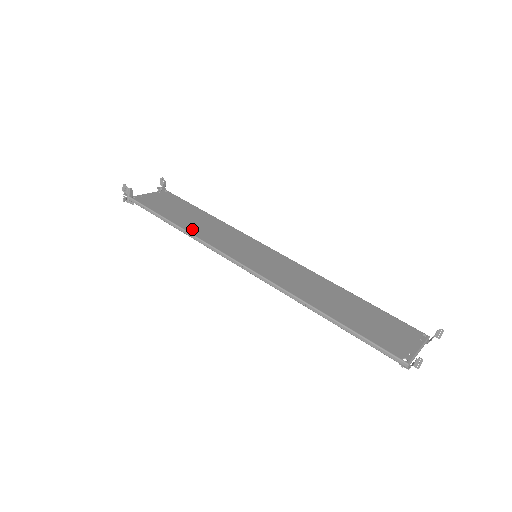
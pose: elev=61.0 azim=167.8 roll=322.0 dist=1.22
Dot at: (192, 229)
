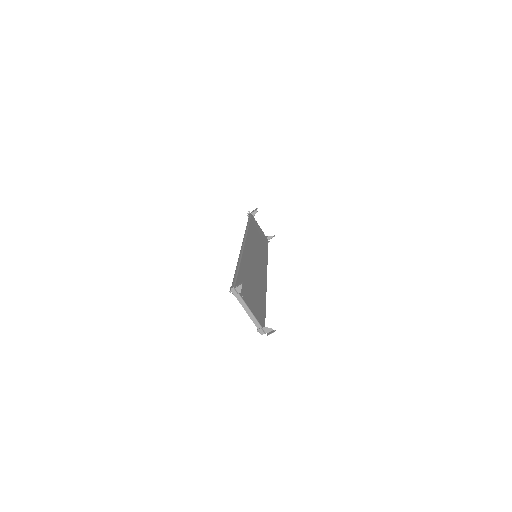
Dot at: (252, 231)
